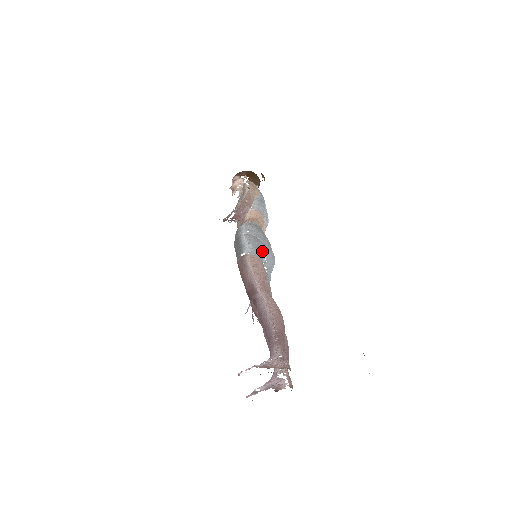
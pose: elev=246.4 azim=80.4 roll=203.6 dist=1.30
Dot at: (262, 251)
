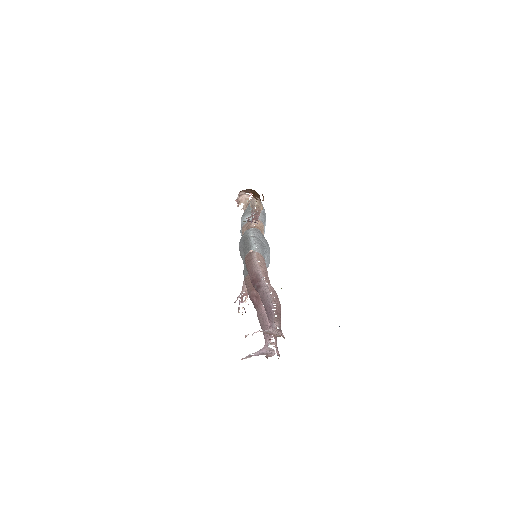
Dot at: (265, 252)
